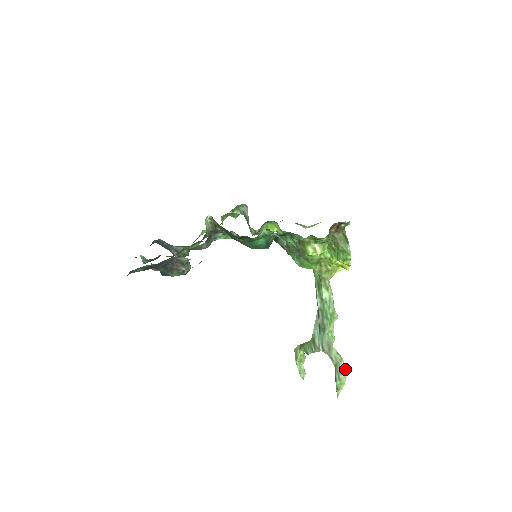
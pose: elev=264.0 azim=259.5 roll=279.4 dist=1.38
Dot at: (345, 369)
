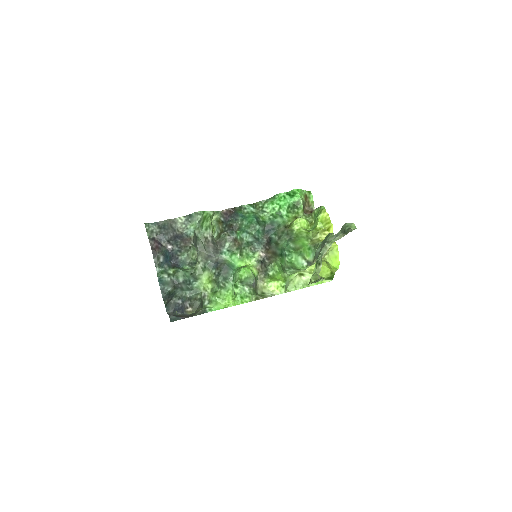
Dot at: occluded
